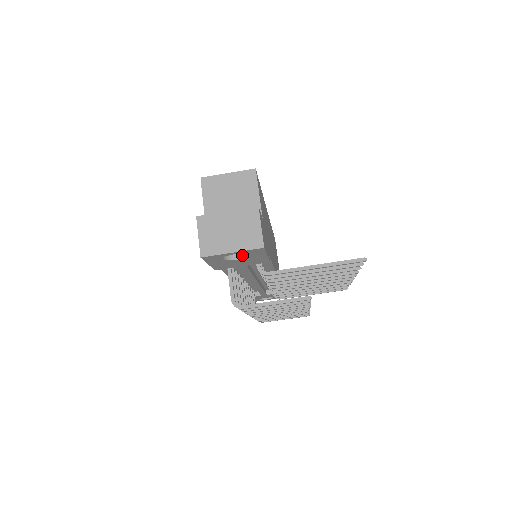
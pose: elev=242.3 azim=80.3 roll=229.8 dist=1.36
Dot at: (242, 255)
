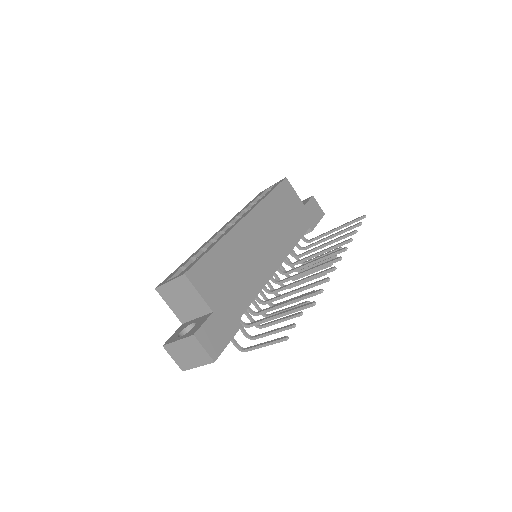
Dot at: occluded
